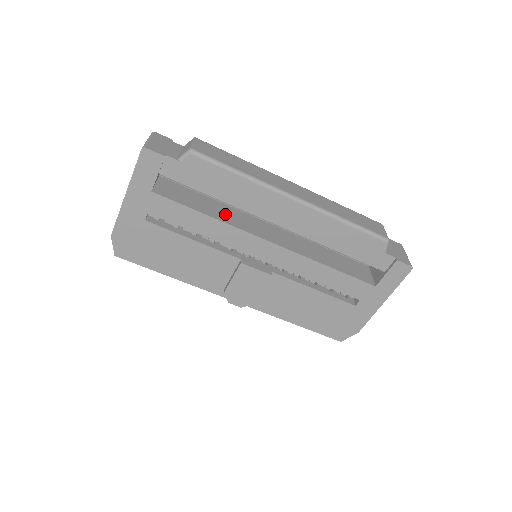
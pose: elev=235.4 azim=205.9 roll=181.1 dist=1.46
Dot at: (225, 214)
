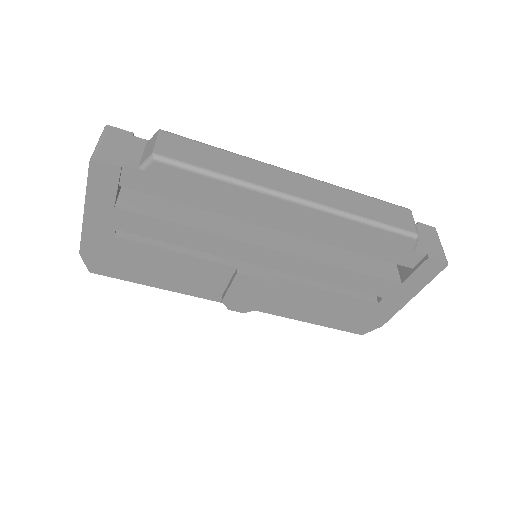
Dot at: (212, 218)
